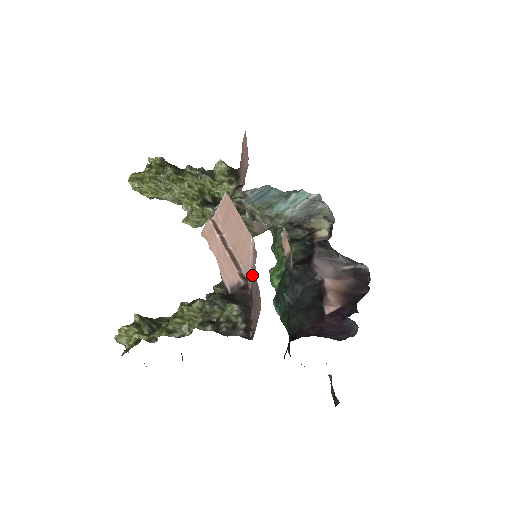
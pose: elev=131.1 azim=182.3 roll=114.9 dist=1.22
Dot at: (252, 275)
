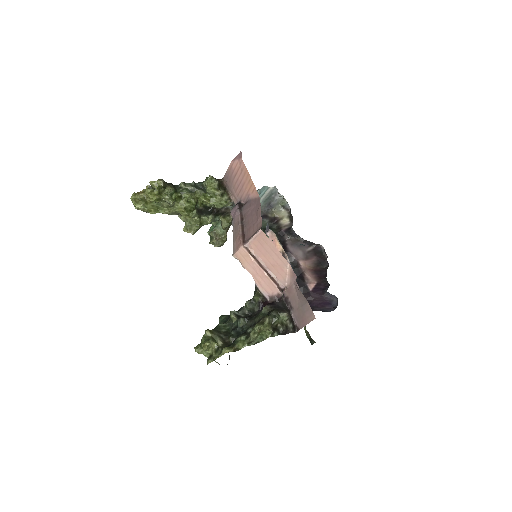
Dot at: (288, 288)
